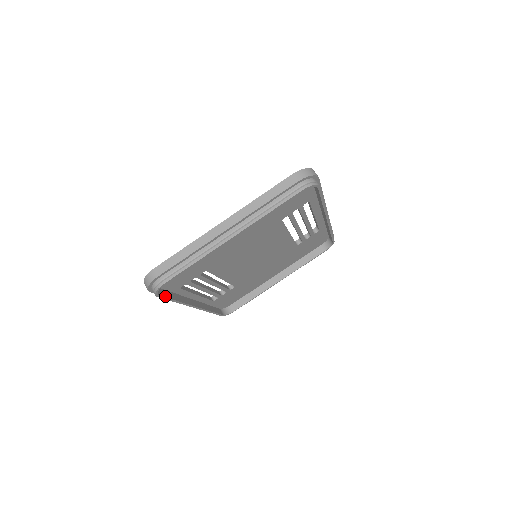
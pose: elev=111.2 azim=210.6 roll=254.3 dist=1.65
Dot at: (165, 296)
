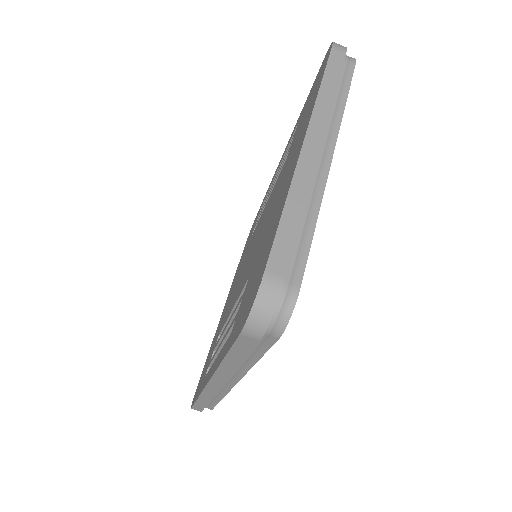
Dot at: occluded
